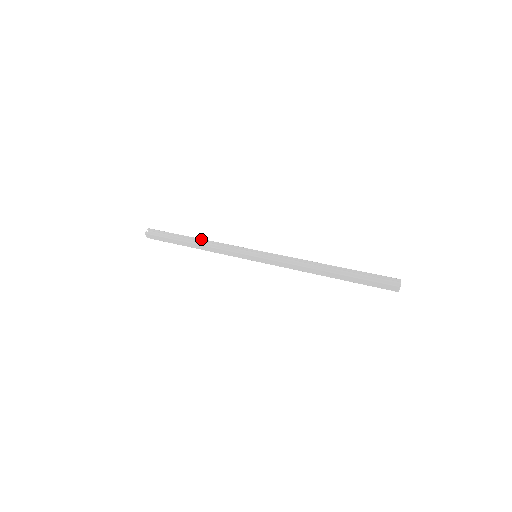
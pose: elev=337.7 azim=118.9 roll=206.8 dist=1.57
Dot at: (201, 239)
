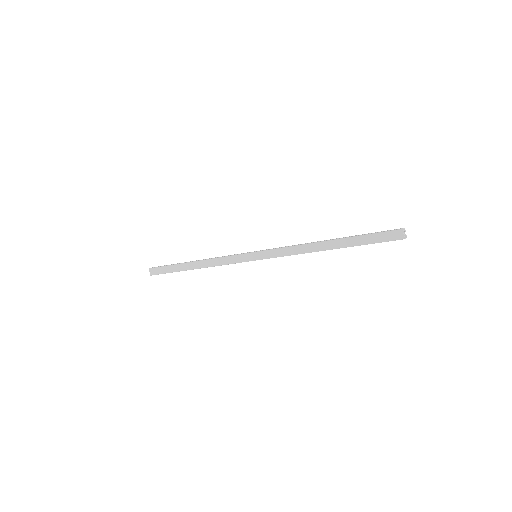
Dot at: (203, 259)
